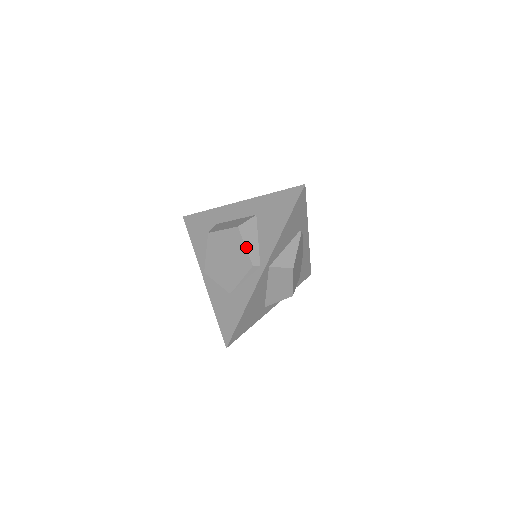
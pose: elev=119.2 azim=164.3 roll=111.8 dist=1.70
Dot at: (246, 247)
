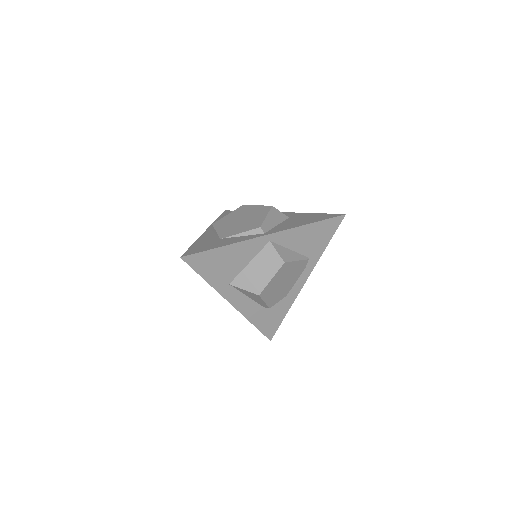
Dot at: (266, 217)
